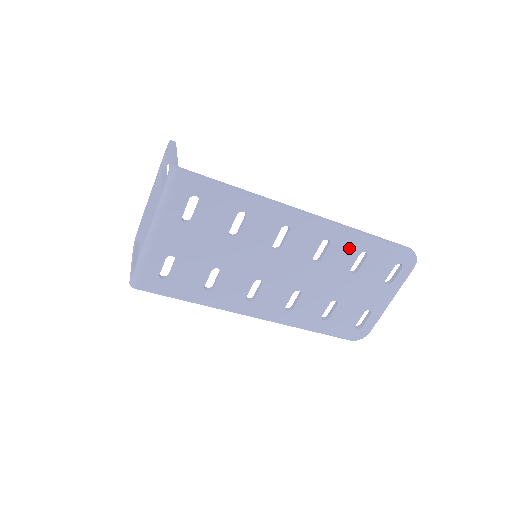
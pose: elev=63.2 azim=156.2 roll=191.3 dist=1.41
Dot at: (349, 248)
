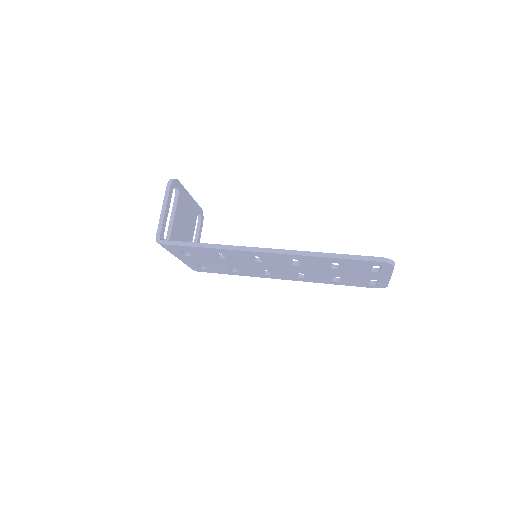
Dot at: (317, 261)
